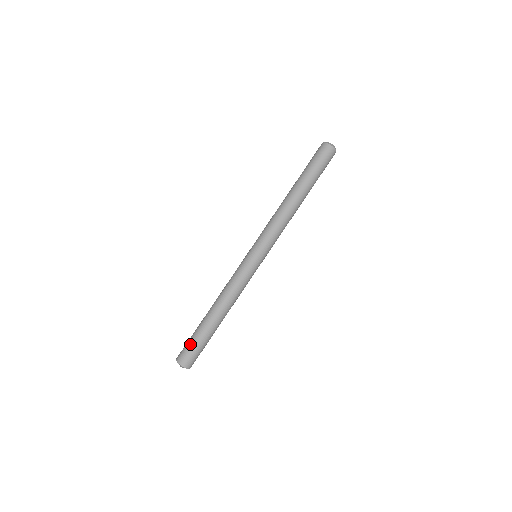
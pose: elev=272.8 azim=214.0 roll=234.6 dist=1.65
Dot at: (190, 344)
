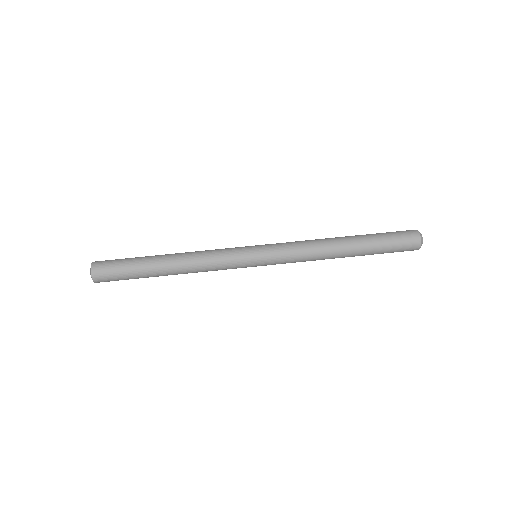
Dot at: (120, 259)
